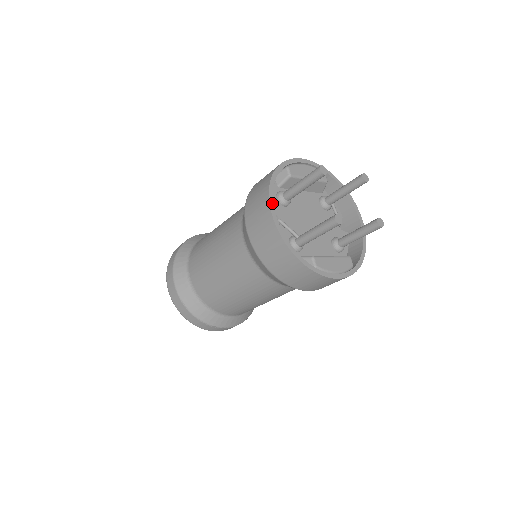
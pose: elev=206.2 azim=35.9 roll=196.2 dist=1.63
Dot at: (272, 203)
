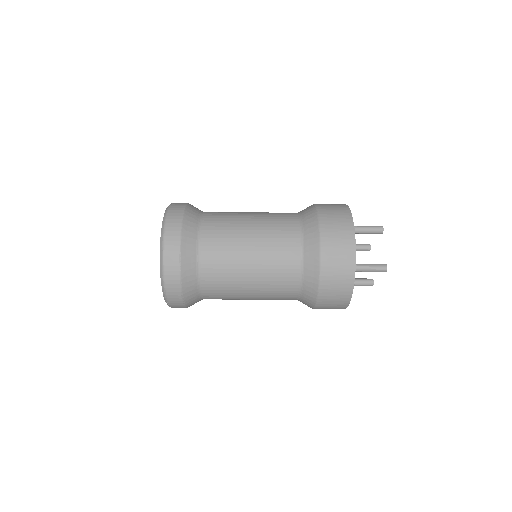
Dot at: (354, 231)
